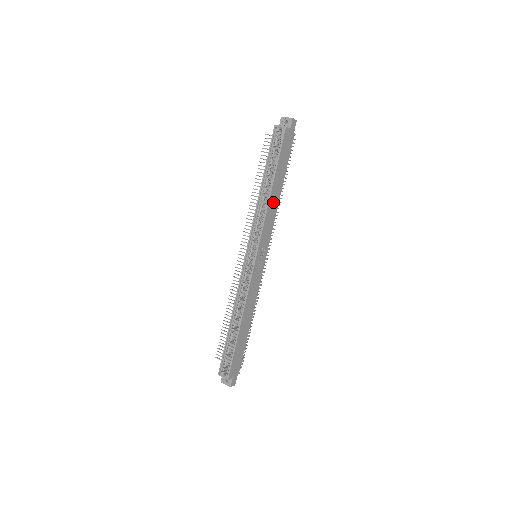
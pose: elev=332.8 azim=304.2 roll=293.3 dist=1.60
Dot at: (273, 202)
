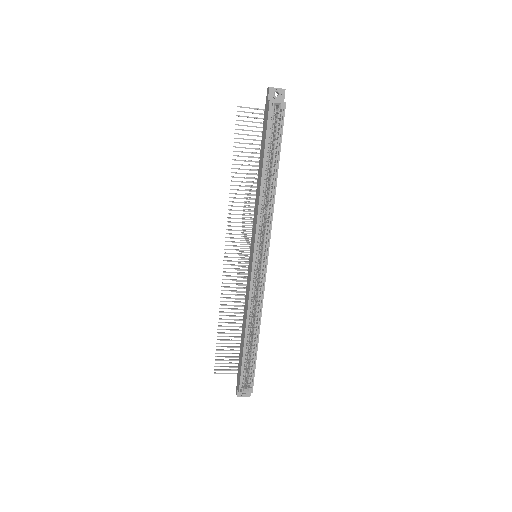
Dot at: occluded
